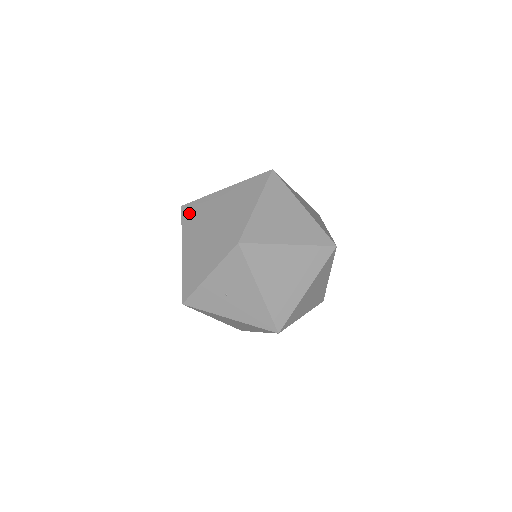
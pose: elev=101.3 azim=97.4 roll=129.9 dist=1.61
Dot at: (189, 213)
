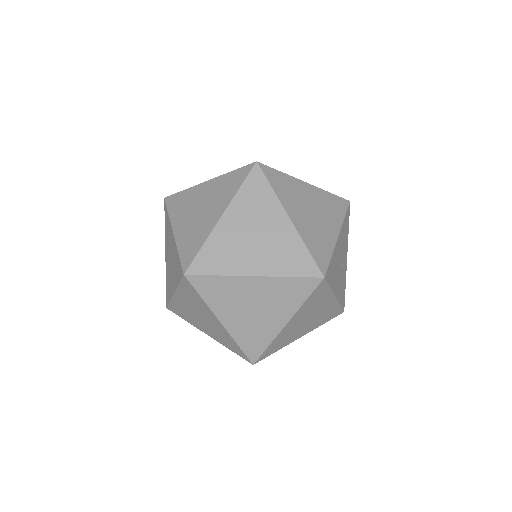
Dot at: occluded
